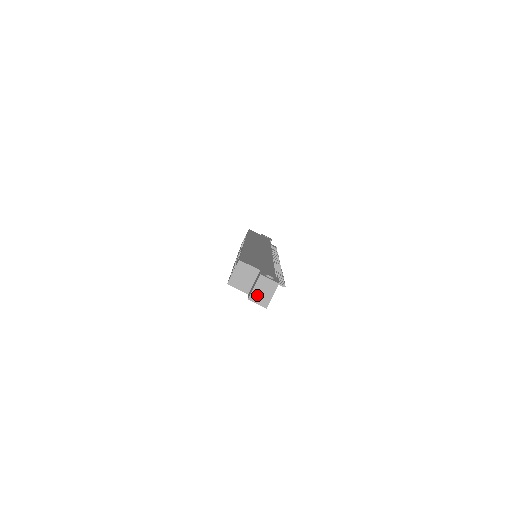
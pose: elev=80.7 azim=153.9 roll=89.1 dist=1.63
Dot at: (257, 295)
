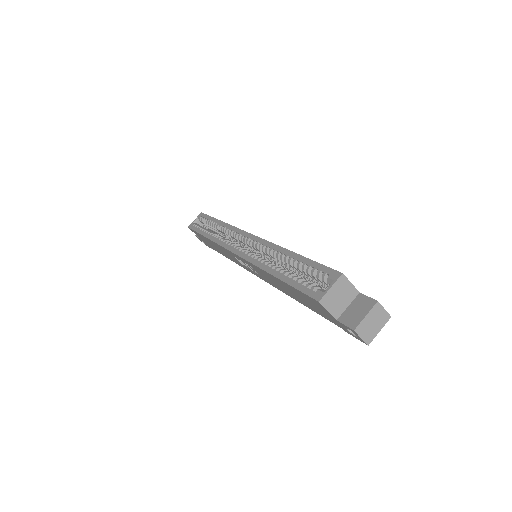
Dot at: (365, 327)
